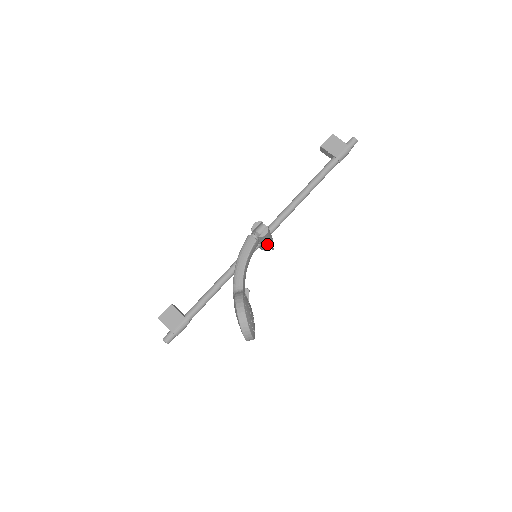
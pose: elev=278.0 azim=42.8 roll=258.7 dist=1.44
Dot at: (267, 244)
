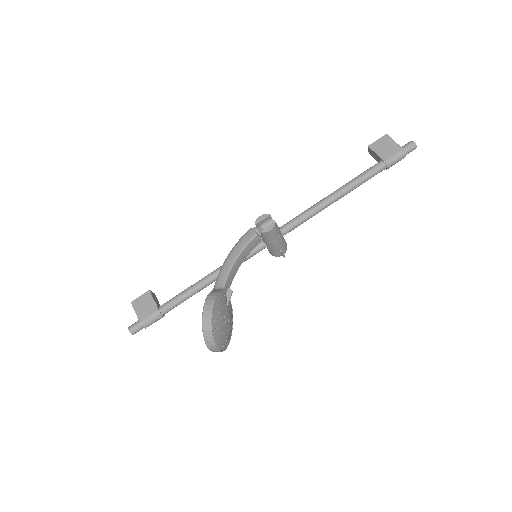
Dot at: (275, 246)
